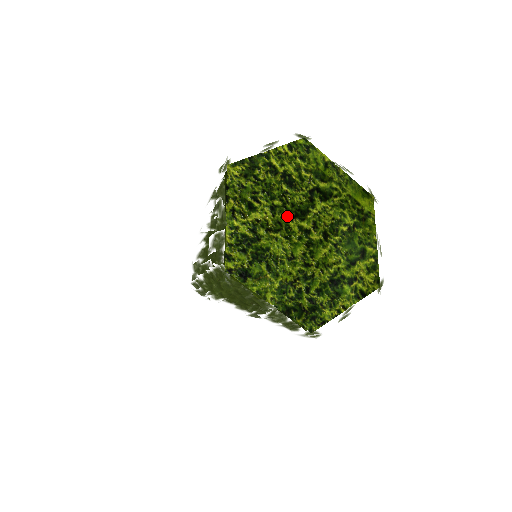
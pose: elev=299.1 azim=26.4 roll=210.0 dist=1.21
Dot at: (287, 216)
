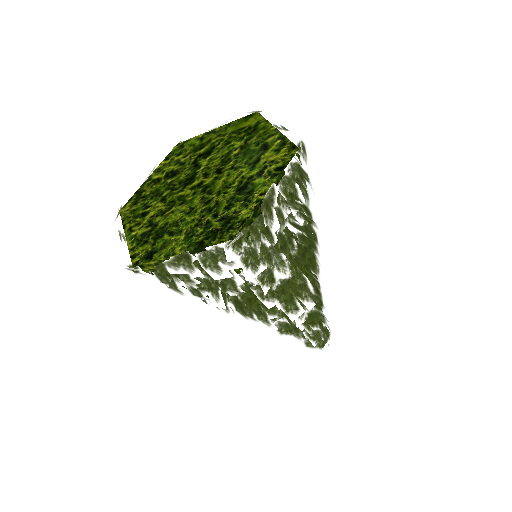
Dot at: (177, 192)
